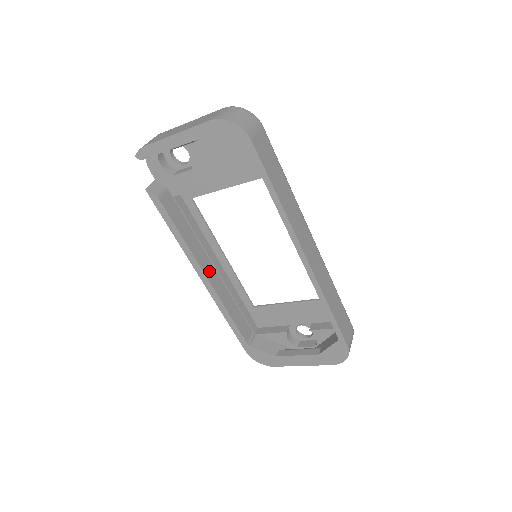
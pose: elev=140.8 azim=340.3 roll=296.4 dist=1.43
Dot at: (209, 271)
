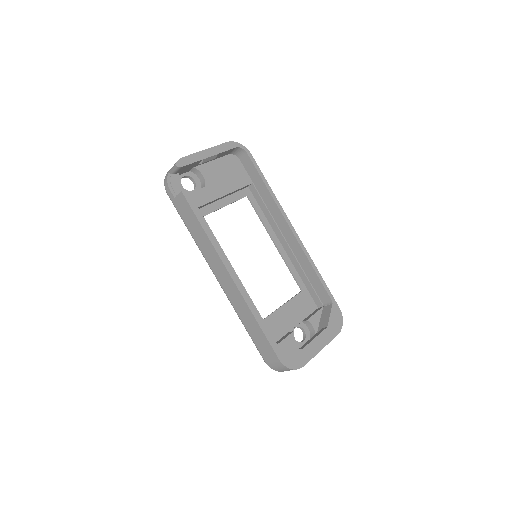
Dot at: occluded
